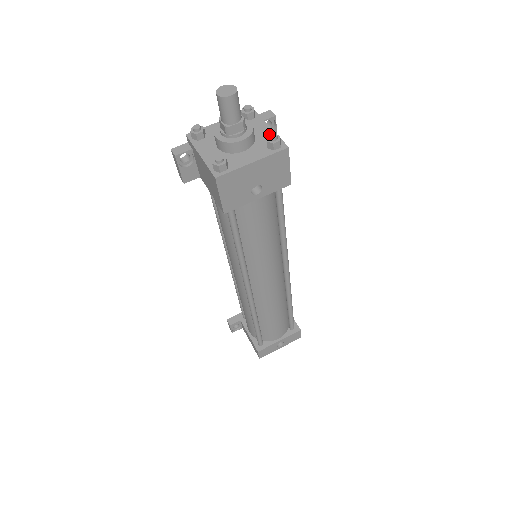
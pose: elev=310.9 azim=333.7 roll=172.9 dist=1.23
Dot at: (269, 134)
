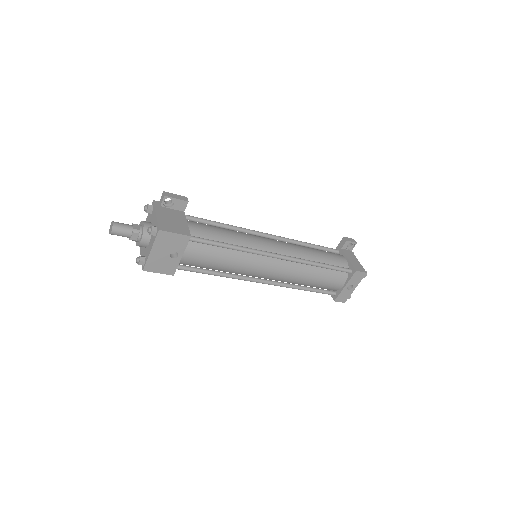
Dot at: (155, 222)
